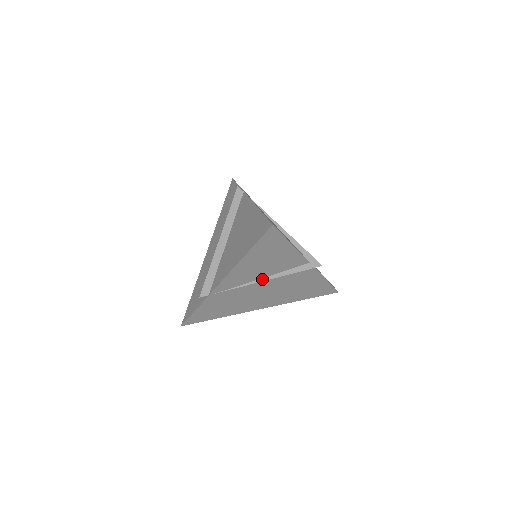
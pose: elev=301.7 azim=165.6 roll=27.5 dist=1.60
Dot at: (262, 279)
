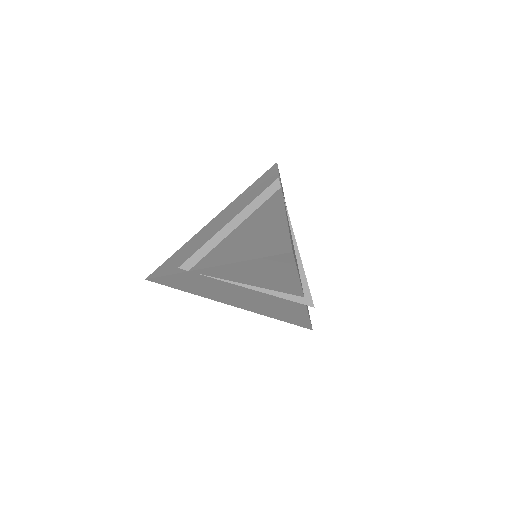
Dot at: (249, 286)
